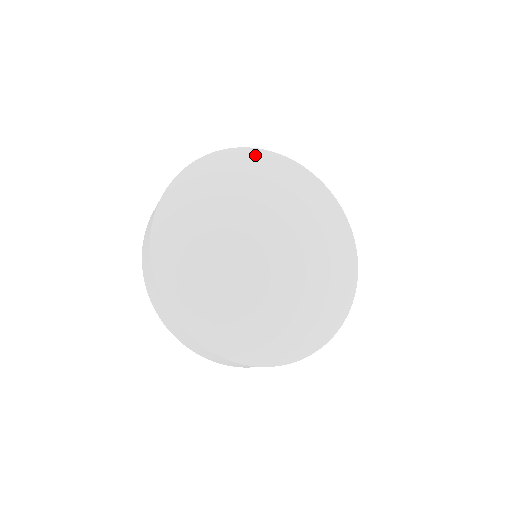
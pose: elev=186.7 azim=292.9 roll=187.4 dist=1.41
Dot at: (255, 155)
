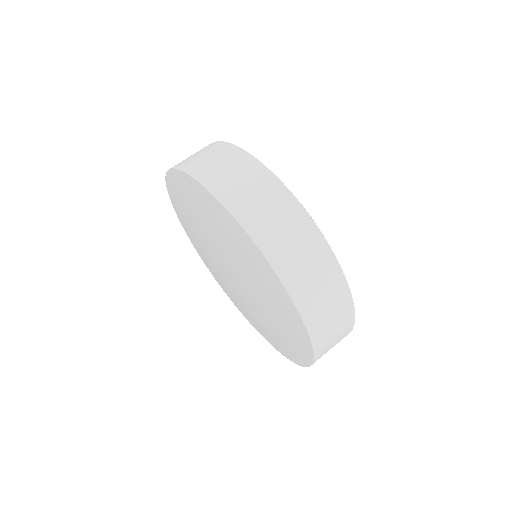
Dot at: occluded
